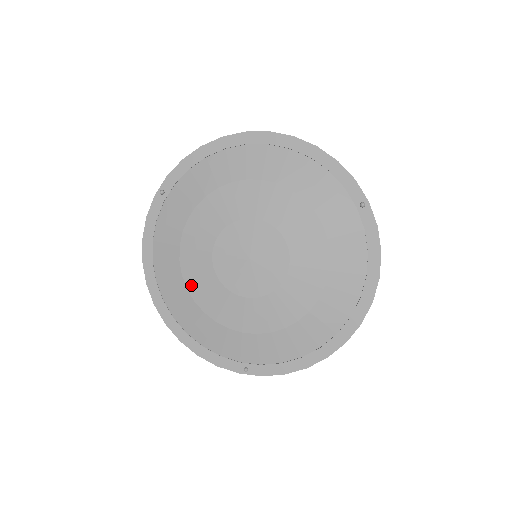
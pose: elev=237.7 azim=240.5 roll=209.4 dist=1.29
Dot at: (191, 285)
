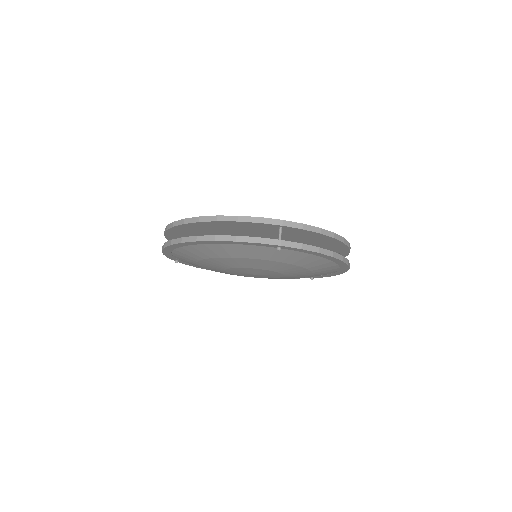
Dot at: occluded
